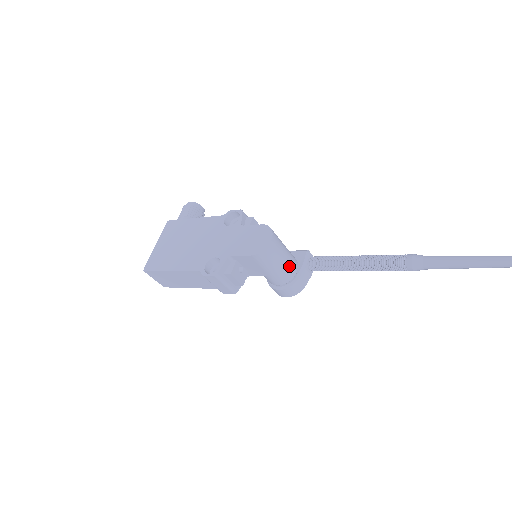
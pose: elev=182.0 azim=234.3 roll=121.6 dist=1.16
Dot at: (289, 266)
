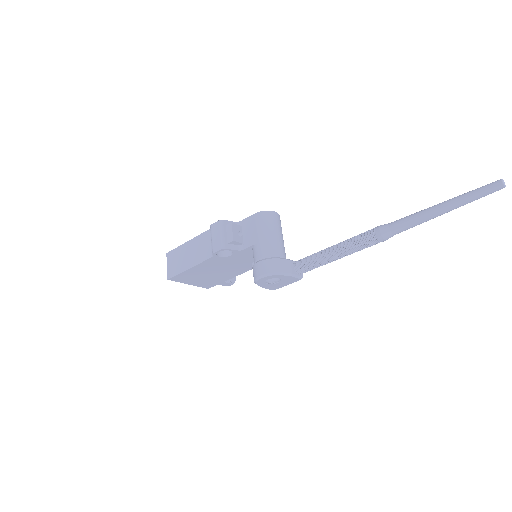
Dot at: (278, 244)
